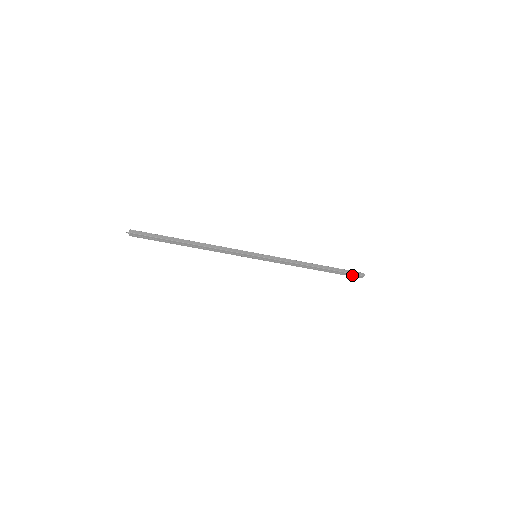
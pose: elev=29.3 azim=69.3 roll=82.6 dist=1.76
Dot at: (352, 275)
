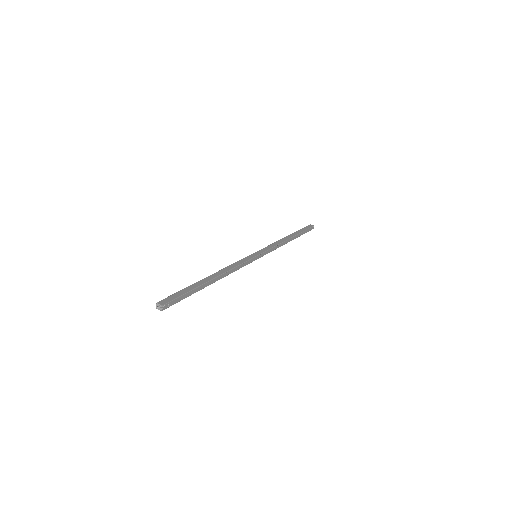
Dot at: occluded
